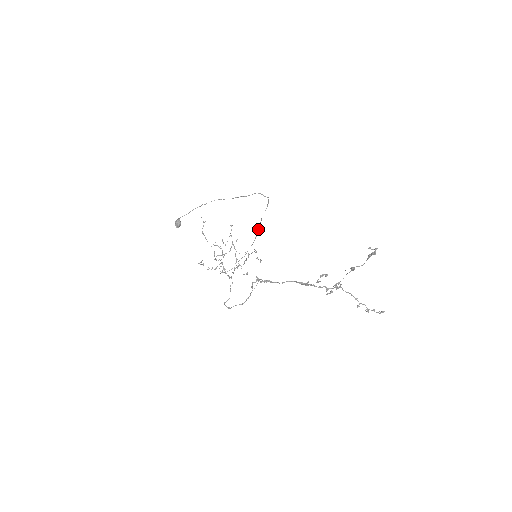
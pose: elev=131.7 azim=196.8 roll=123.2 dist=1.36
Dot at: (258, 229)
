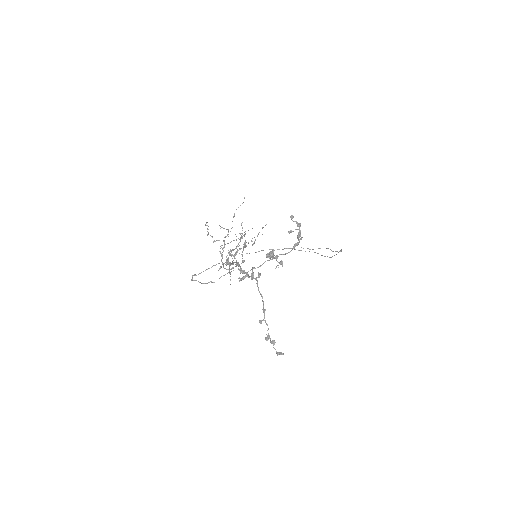
Dot at: (289, 248)
